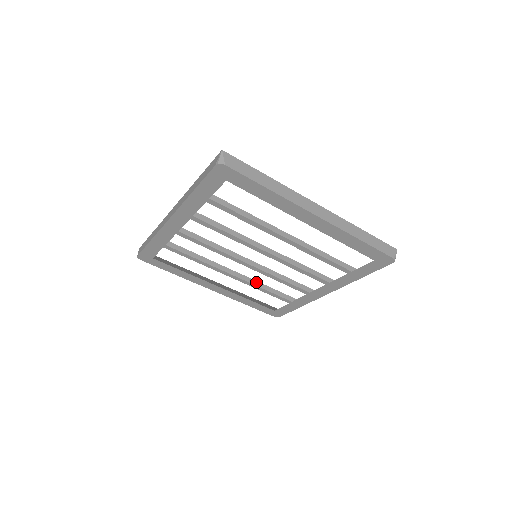
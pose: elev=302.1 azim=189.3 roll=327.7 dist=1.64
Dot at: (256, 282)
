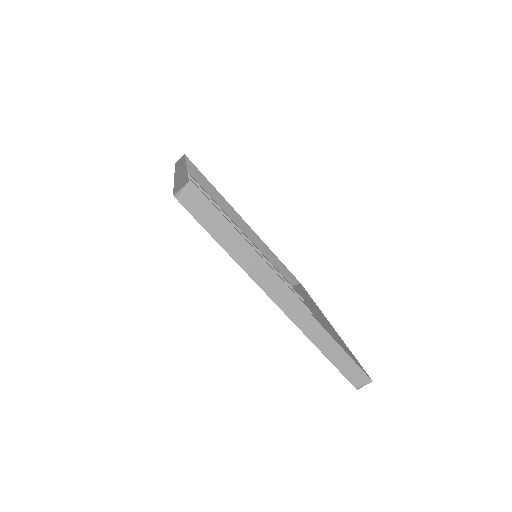
Dot at: (268, 263)
